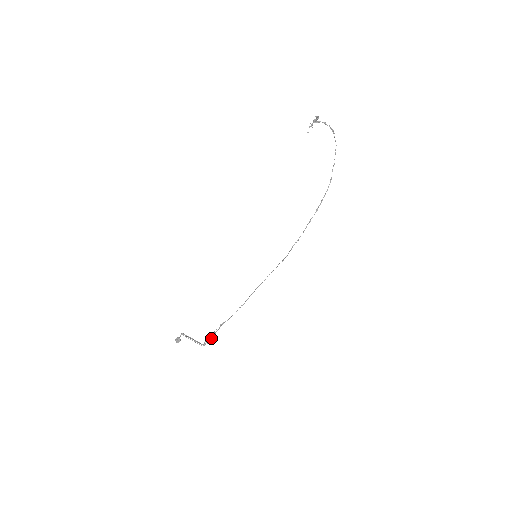
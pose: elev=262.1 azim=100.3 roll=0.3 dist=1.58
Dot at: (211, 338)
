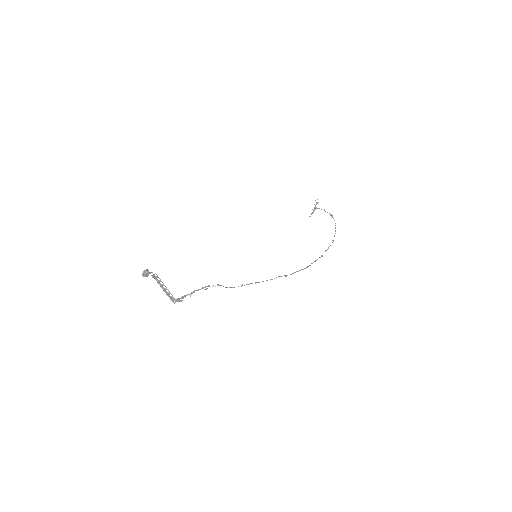
Dot at: occluded
